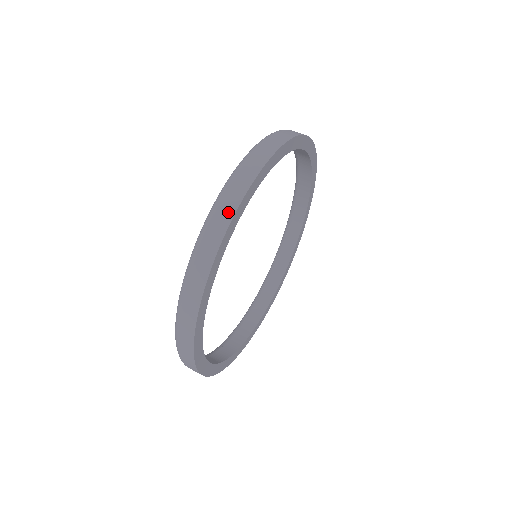
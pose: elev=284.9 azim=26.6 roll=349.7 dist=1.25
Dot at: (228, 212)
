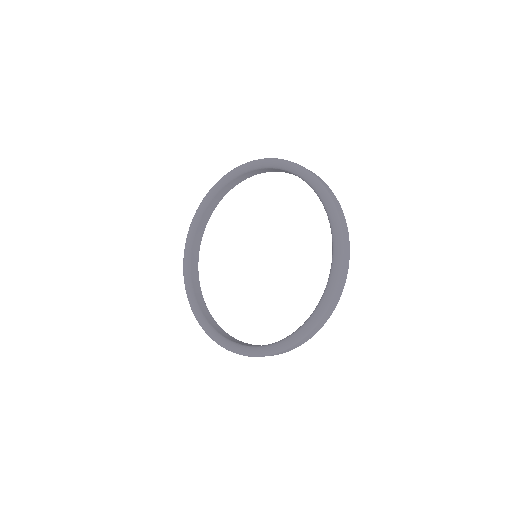
Dot at: occluded
